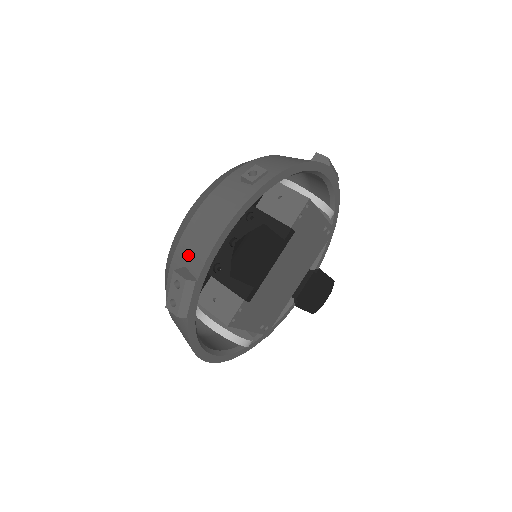
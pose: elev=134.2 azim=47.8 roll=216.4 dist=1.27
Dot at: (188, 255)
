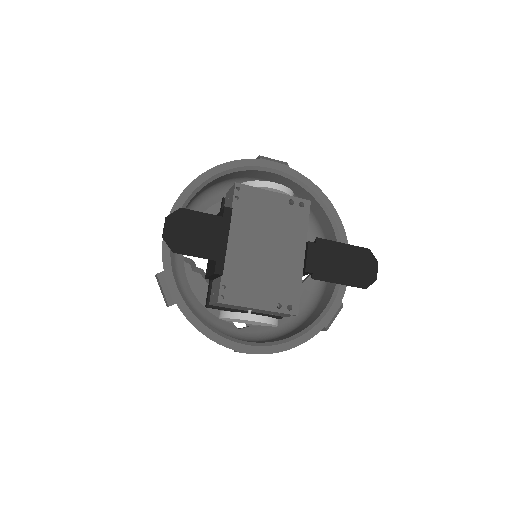
Dot at: occluded
